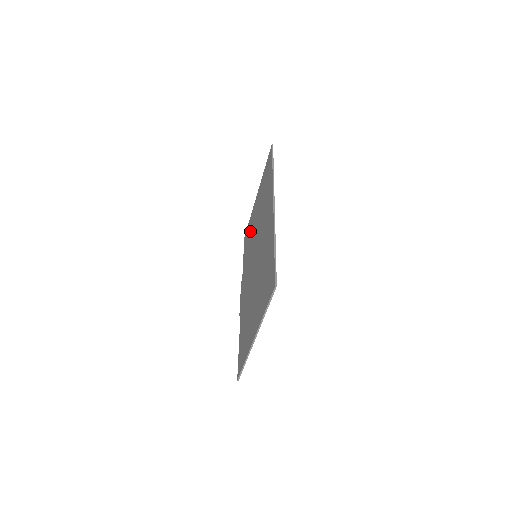
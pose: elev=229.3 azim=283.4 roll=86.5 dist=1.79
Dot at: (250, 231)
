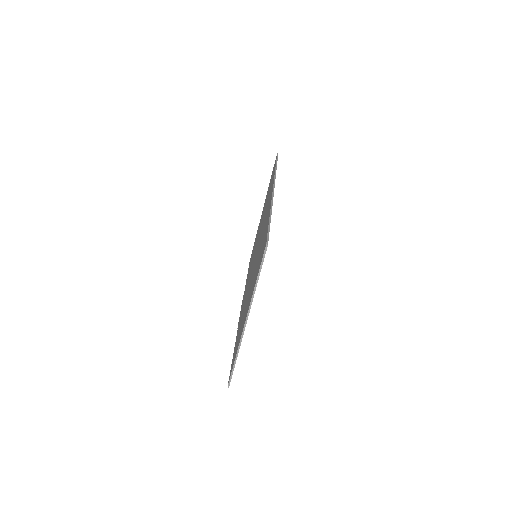
Dot at: (254, 246)
